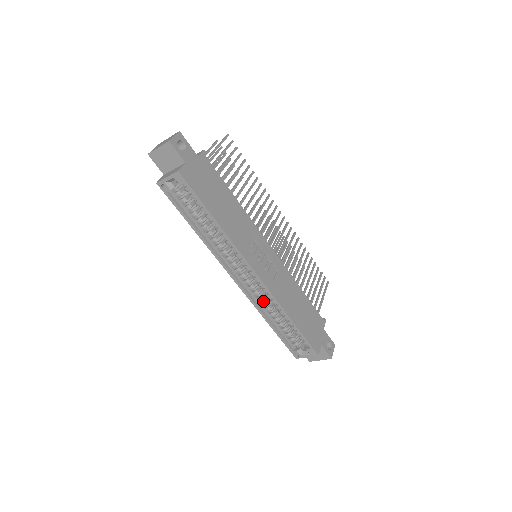
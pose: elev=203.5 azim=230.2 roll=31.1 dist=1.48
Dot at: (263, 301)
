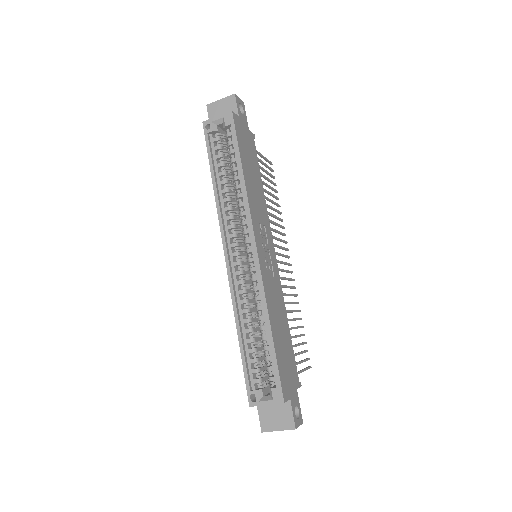
Dot at: (245, 299)
